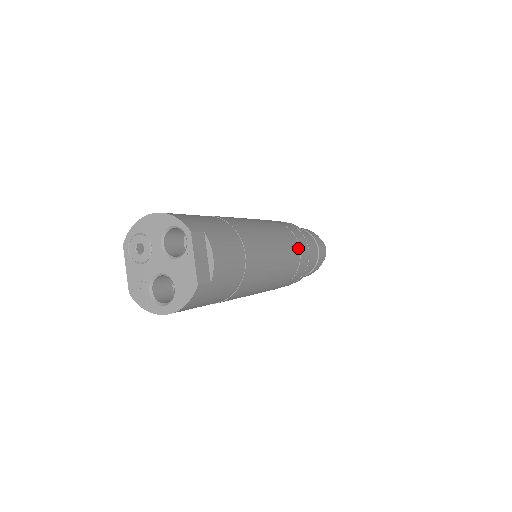
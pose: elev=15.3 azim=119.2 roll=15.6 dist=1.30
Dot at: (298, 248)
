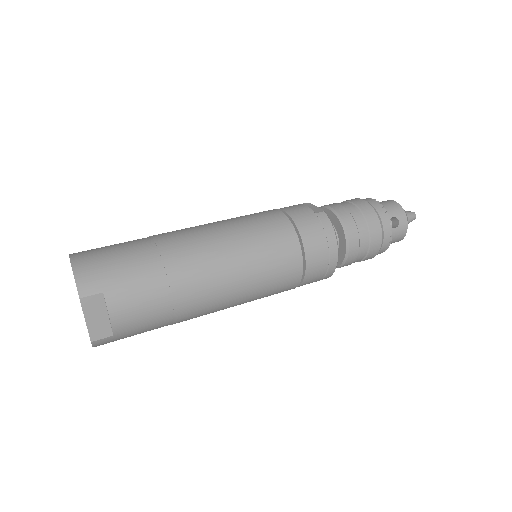
Dot at: (300, 262)
